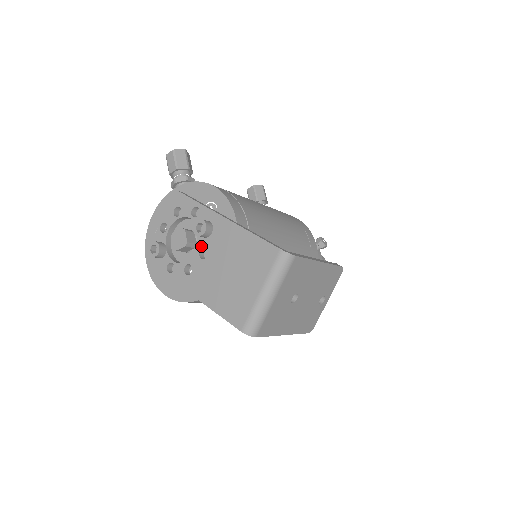
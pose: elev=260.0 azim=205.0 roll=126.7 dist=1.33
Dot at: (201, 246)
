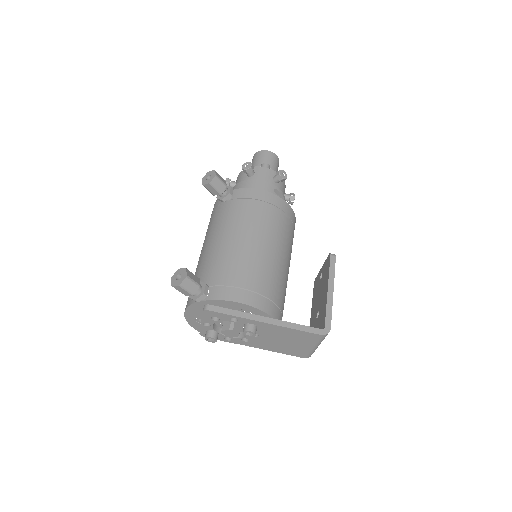
Dot at: occluded
